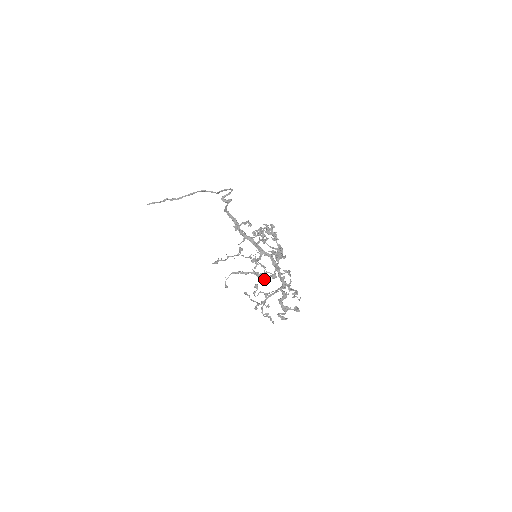
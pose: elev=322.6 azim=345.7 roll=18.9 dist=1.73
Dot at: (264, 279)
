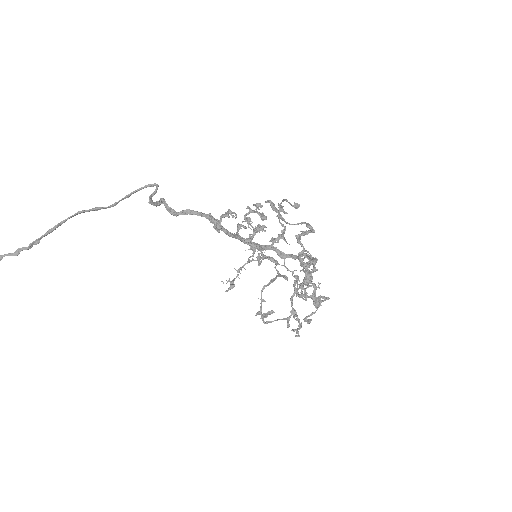
Dot at: (293, 276)
